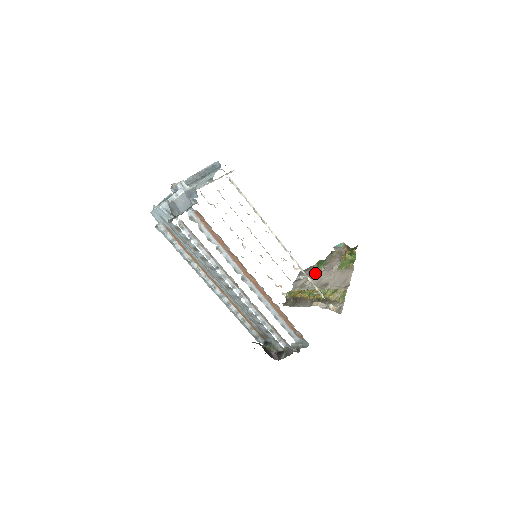
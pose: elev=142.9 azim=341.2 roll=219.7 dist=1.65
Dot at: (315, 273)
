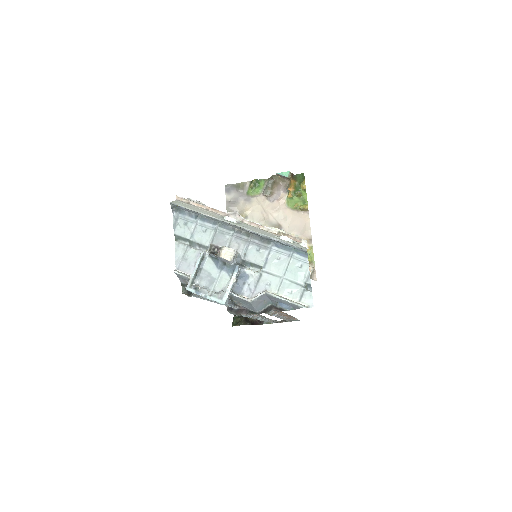
Dot at: (253, 199)
